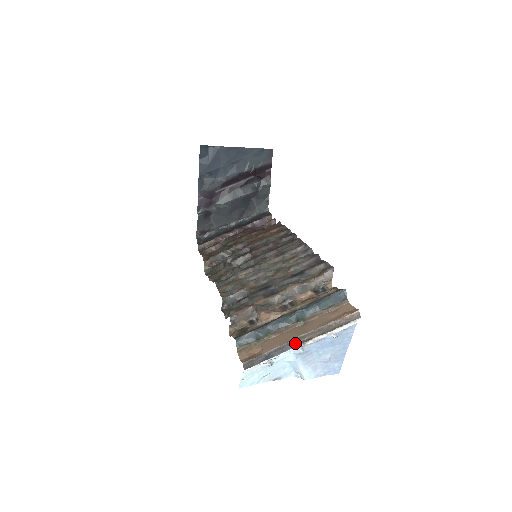
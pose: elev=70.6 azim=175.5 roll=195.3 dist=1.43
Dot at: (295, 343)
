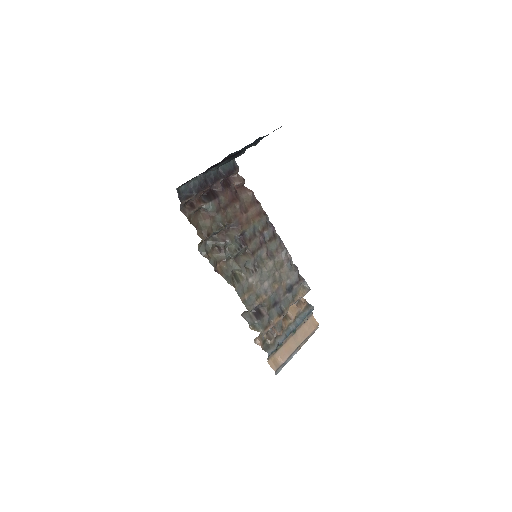
Dot at: (295, 352)
